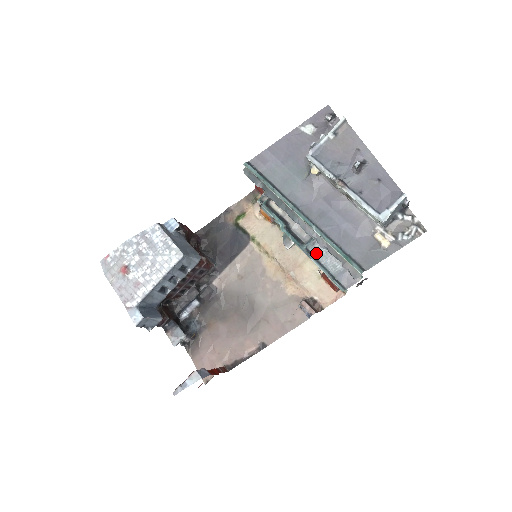
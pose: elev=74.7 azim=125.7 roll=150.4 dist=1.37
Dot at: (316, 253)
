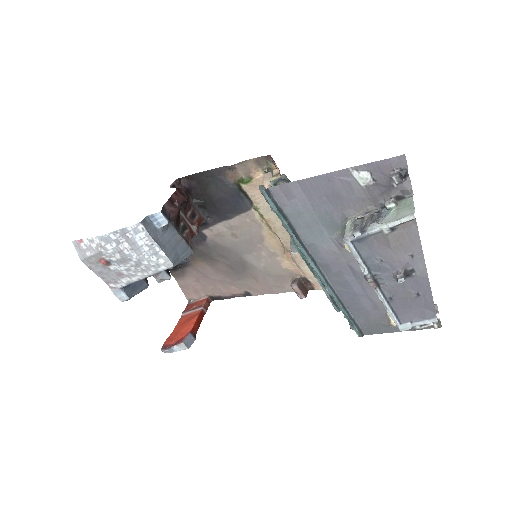
Dot at: occluded
